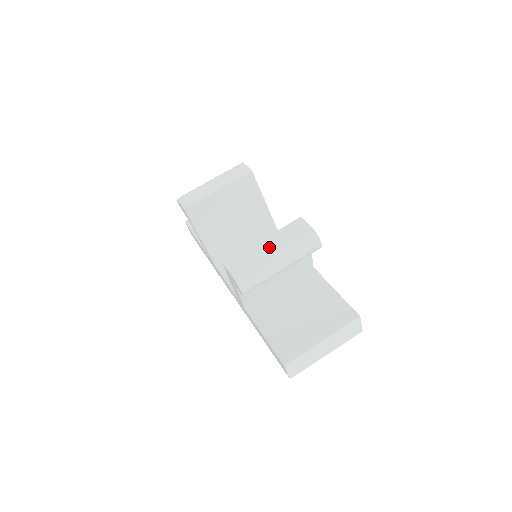
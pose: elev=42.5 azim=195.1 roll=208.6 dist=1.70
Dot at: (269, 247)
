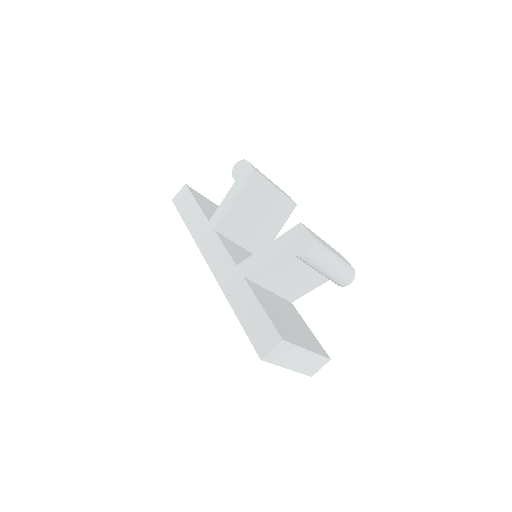
Dot at: occluded
